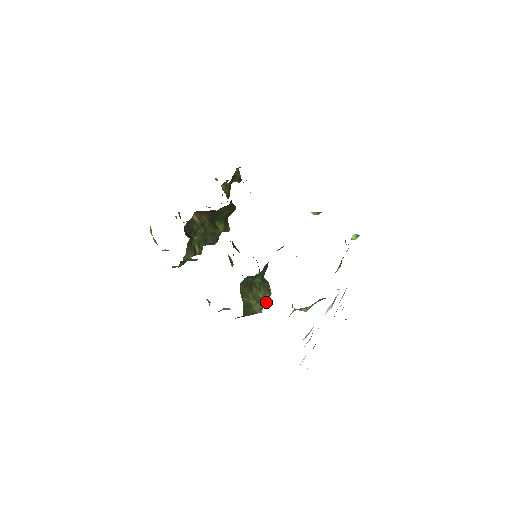
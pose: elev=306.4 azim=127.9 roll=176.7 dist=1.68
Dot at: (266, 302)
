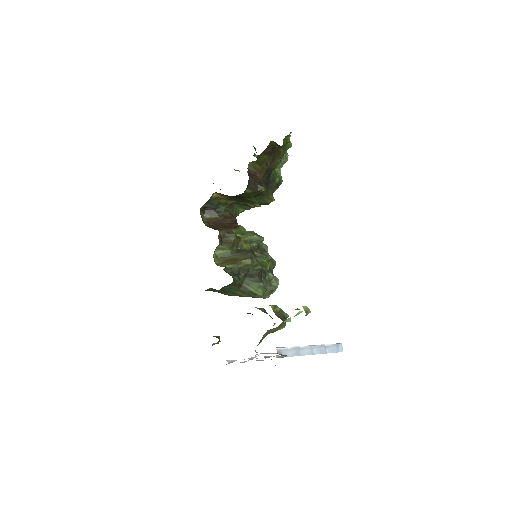
Dot at: (262, 296)
